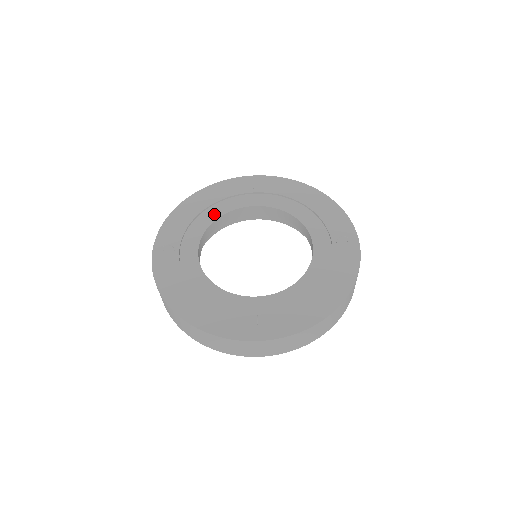
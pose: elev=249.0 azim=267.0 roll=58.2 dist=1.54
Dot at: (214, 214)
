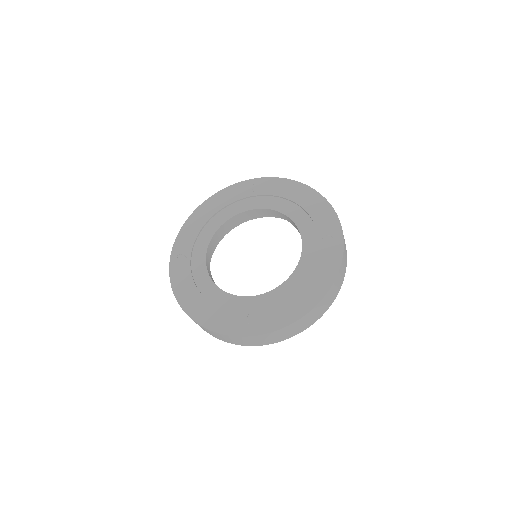
Dot at: (220, 220)
